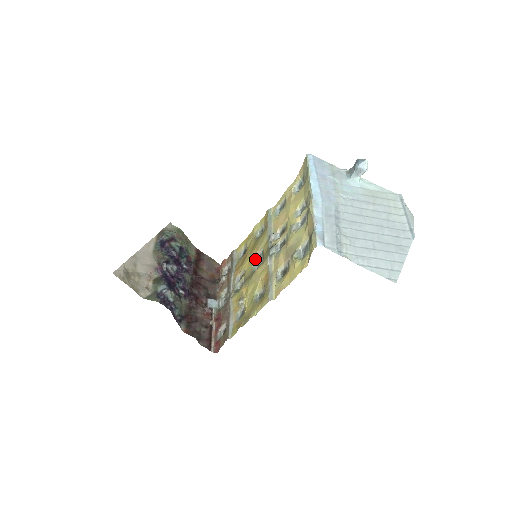
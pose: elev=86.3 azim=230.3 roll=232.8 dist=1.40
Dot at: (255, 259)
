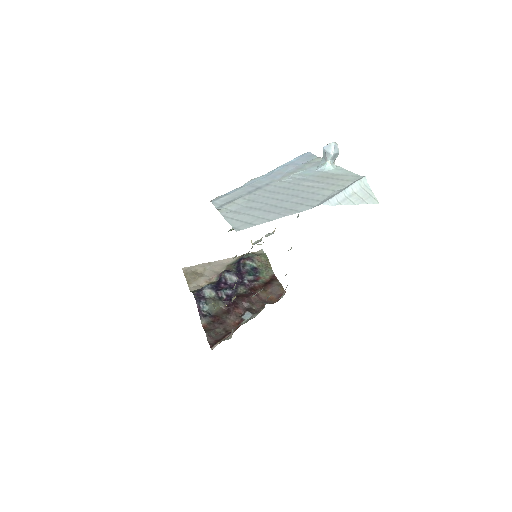
Dot at: occluded
